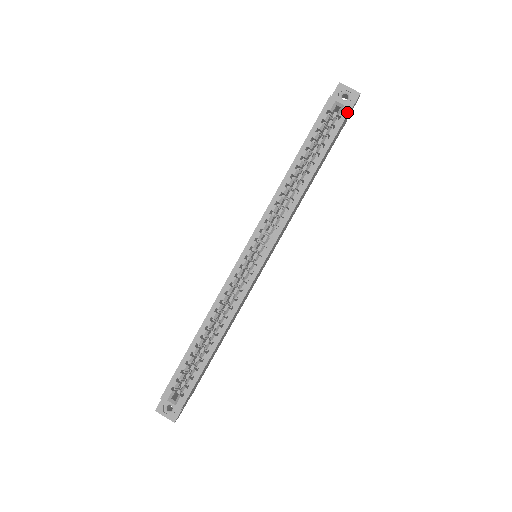
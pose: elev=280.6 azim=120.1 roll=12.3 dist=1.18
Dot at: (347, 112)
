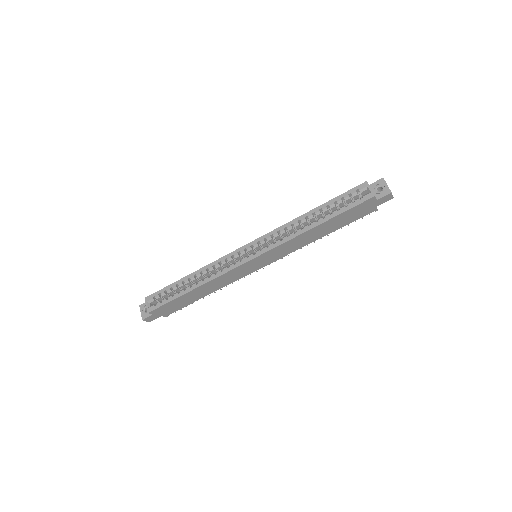
Dot at: (369, 197)
